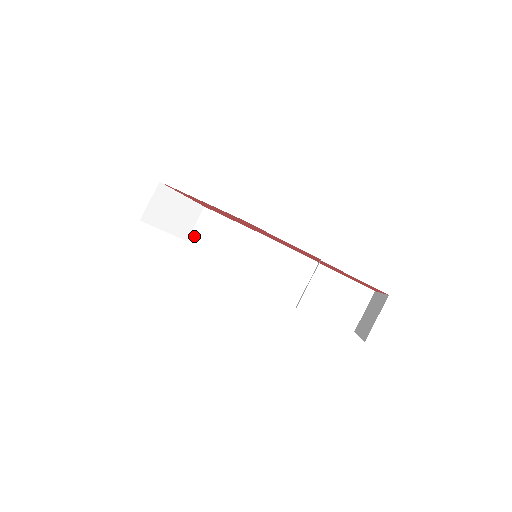
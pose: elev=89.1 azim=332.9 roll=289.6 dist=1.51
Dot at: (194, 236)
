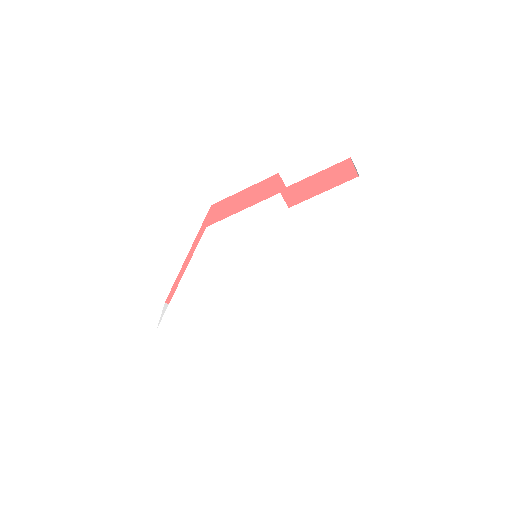
Dot at: occluded
